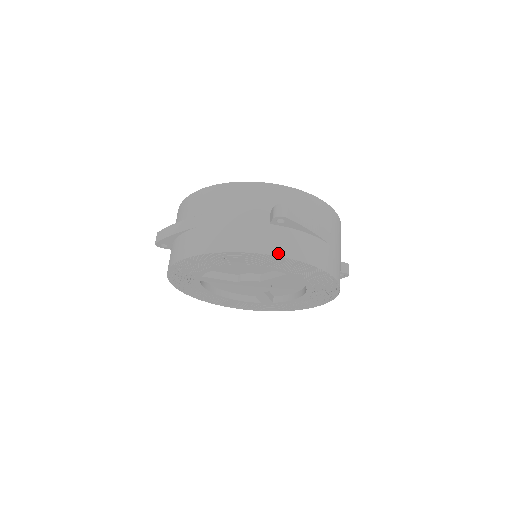
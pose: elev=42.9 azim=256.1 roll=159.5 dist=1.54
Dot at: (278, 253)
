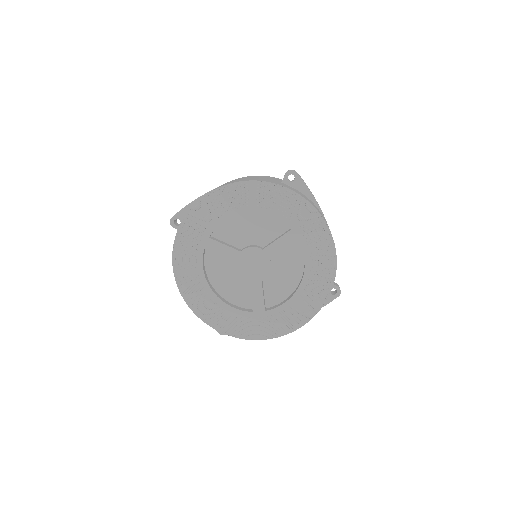
Dot at: (289, 188)
